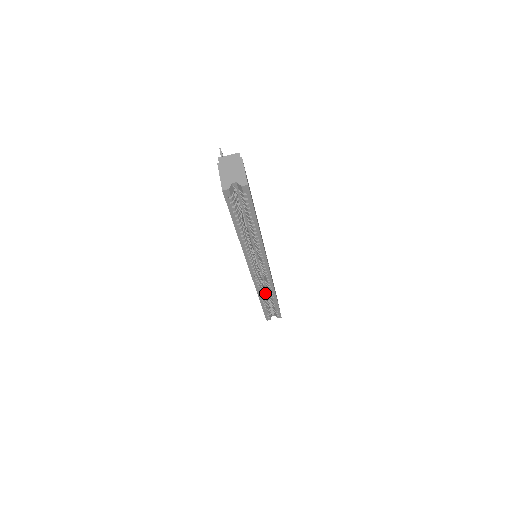
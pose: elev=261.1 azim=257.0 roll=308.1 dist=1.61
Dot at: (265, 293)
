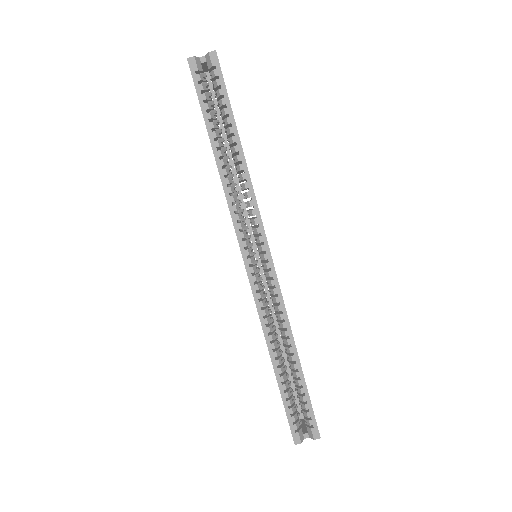
Dot at: occluded
